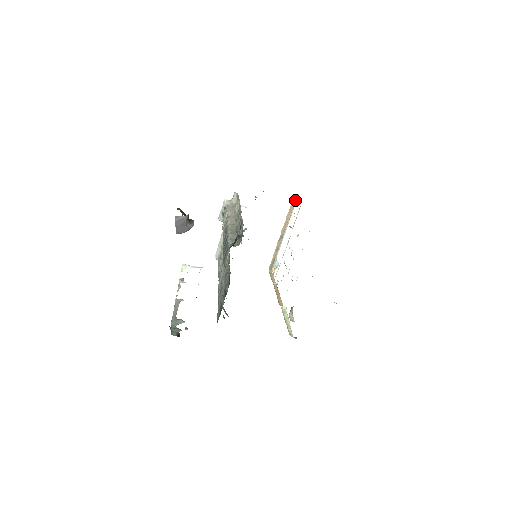
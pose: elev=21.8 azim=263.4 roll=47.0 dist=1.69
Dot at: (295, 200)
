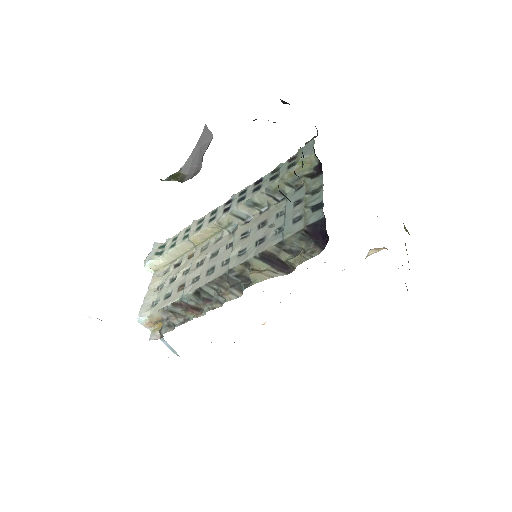
Dot at: occluded
